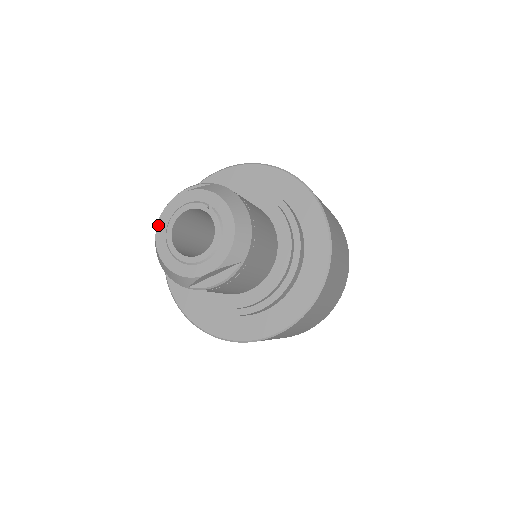
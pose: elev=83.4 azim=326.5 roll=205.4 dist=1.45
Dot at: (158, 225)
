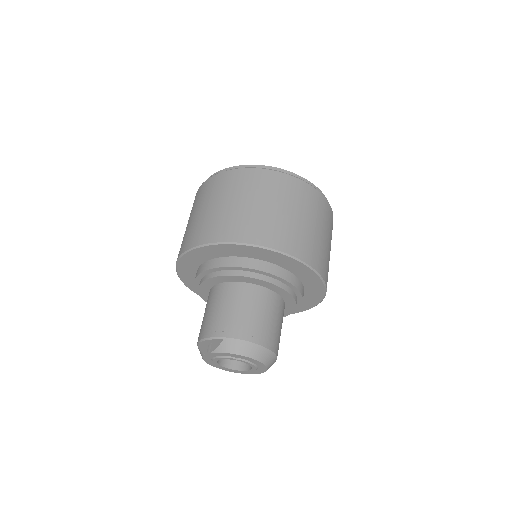
Dot at: (205, 361)
